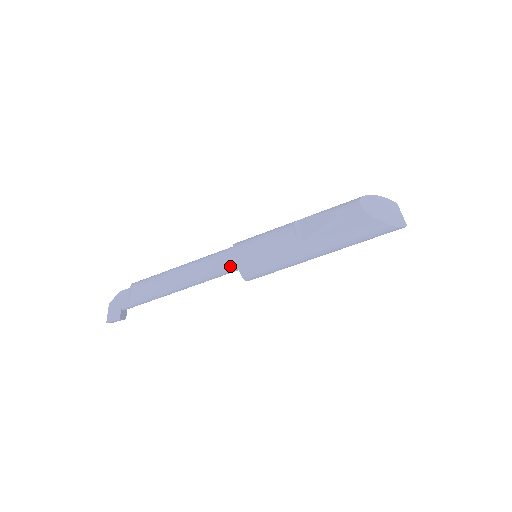
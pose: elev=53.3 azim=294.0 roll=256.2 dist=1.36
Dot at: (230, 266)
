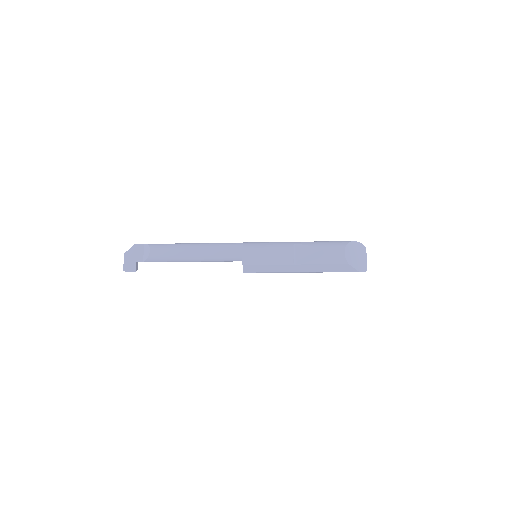
Dot at: (235, 259)
